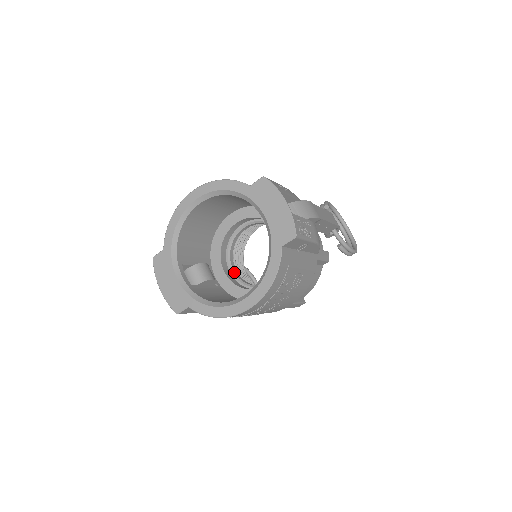
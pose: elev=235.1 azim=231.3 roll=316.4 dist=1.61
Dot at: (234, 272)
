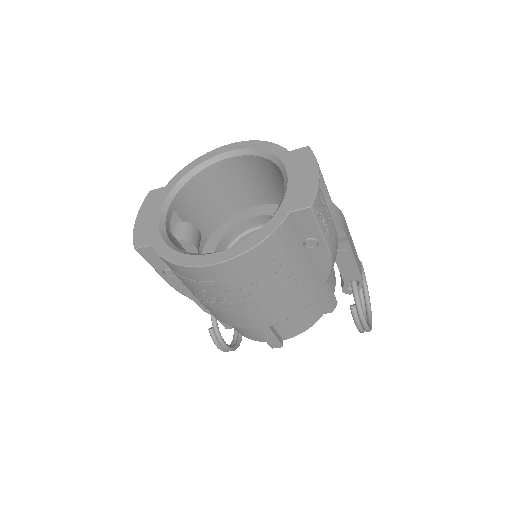
Dot at: occluded
